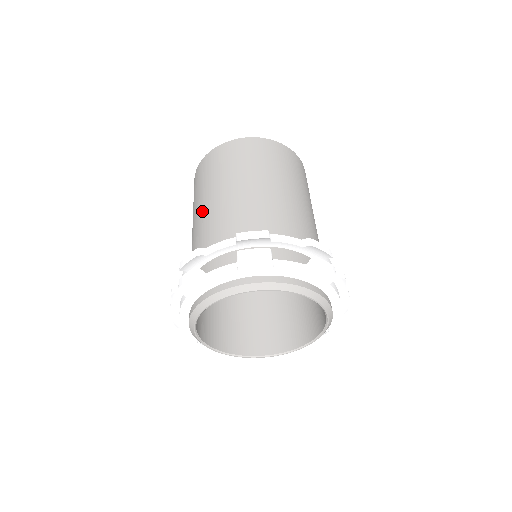
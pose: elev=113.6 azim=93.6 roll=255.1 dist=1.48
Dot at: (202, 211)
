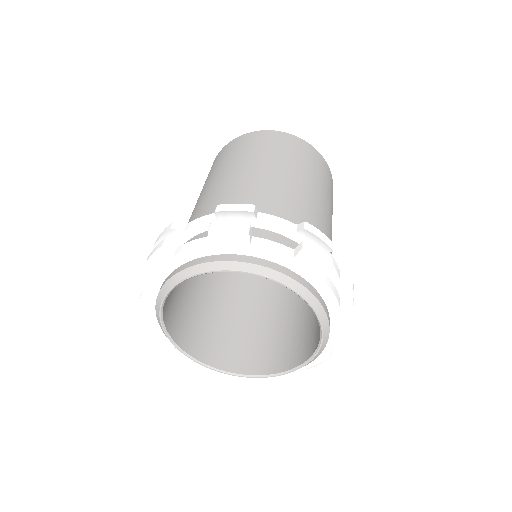
Dot at: (200, 197)
